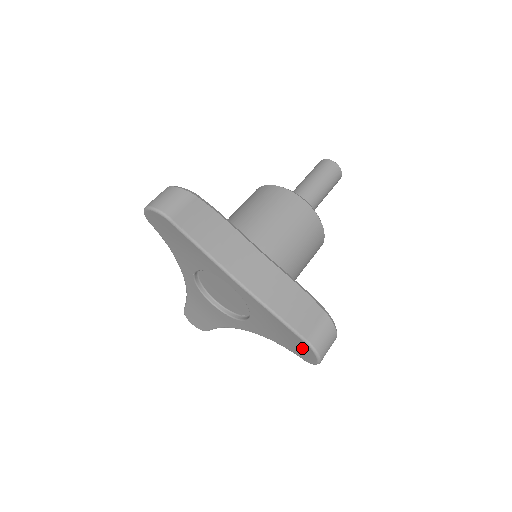
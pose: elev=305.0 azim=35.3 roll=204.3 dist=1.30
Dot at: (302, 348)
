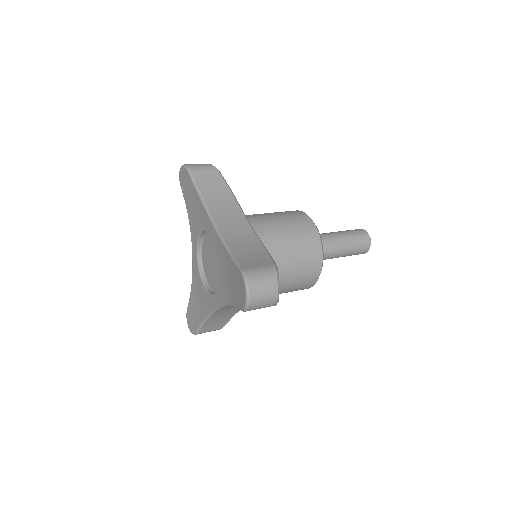
Dot at: (240, 287)
